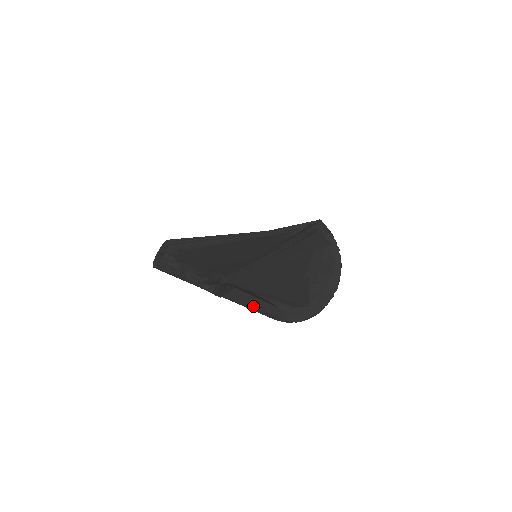
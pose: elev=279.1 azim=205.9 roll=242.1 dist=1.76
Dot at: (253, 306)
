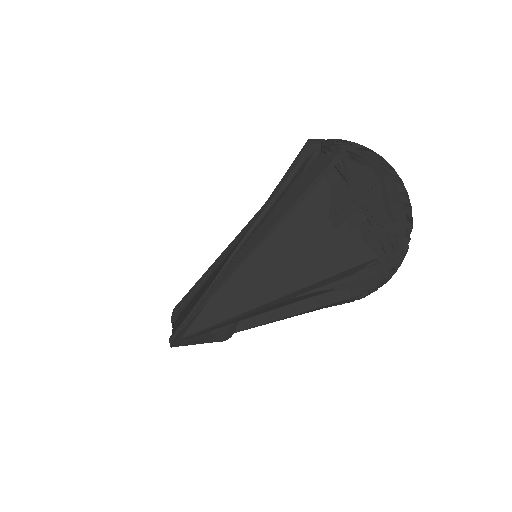
Dot at: (293, 313)
